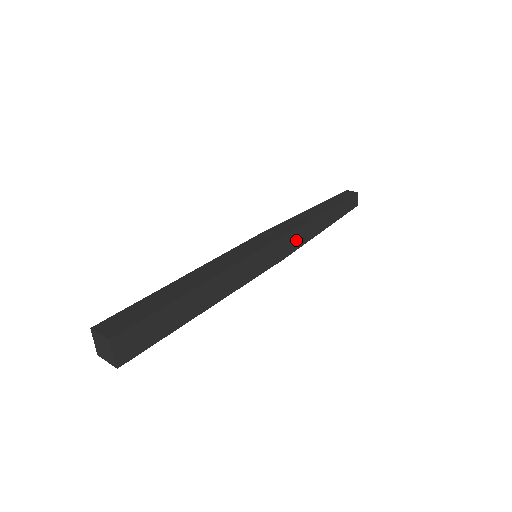
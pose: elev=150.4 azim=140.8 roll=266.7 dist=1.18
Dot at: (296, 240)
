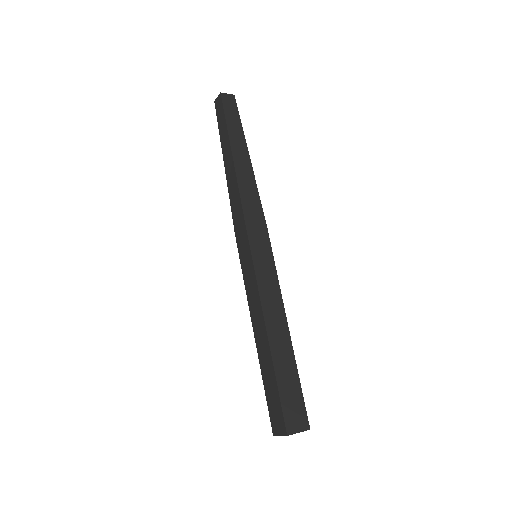
Dot at: (252, 205)
